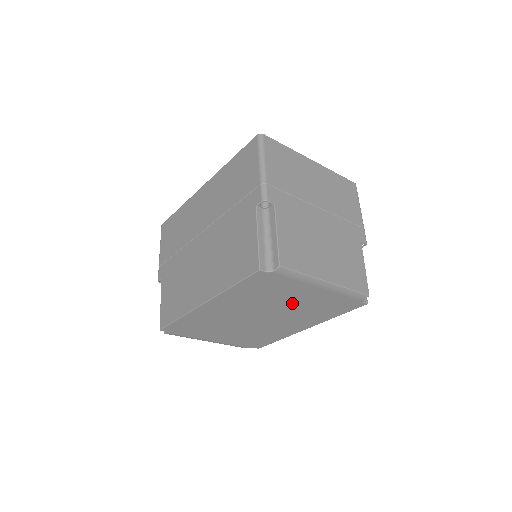
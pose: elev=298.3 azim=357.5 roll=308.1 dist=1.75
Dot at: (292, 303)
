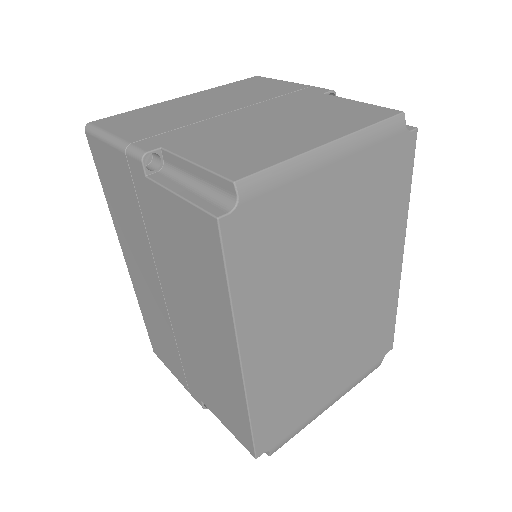
Dot at: (336, 233)
